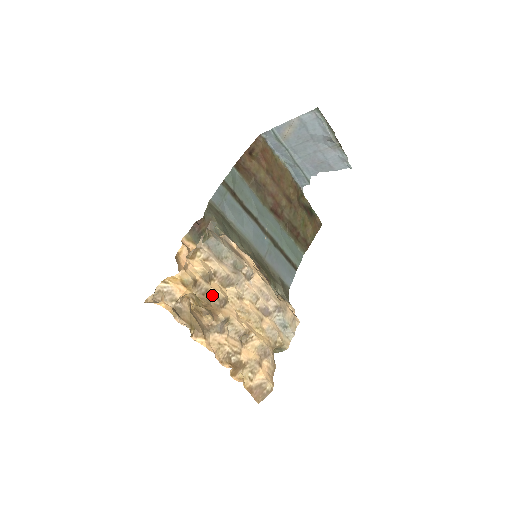
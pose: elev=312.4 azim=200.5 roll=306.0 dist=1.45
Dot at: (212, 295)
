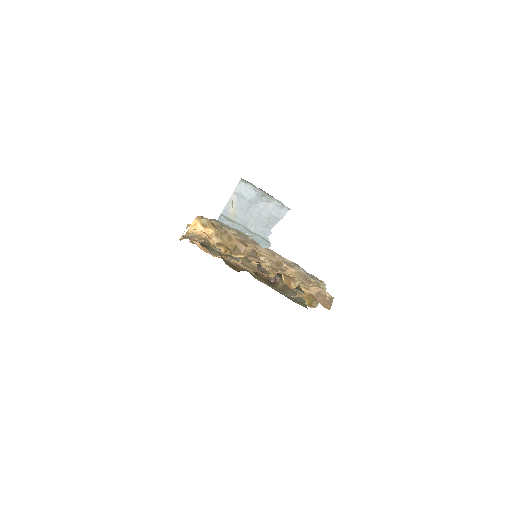
Dot at: occluded
